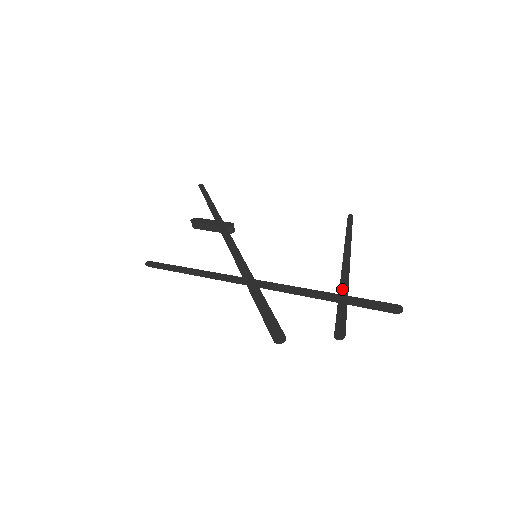
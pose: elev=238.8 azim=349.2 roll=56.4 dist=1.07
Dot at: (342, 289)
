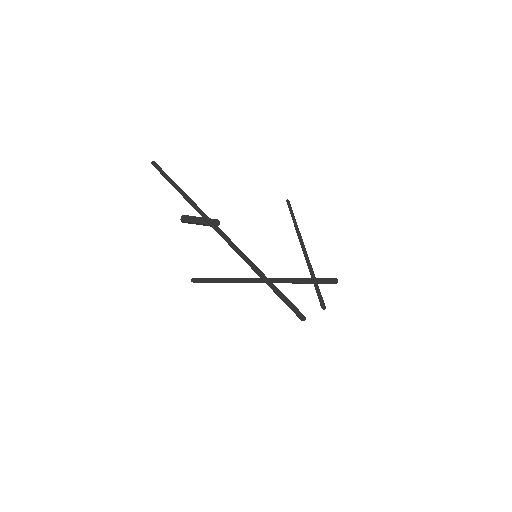
Dot at: (312, 275)
